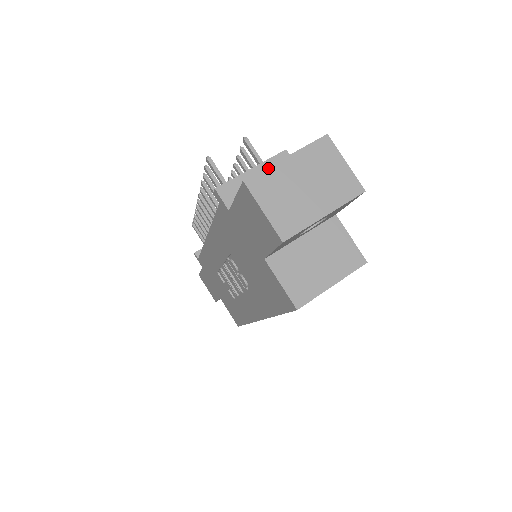
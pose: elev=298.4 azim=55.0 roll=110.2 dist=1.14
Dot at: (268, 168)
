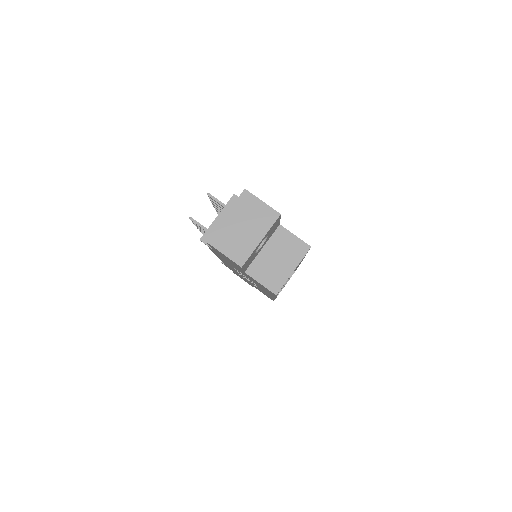
Dot at: (217, 227)
